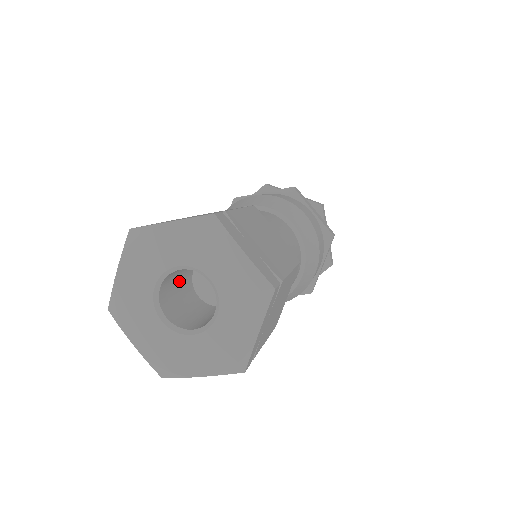
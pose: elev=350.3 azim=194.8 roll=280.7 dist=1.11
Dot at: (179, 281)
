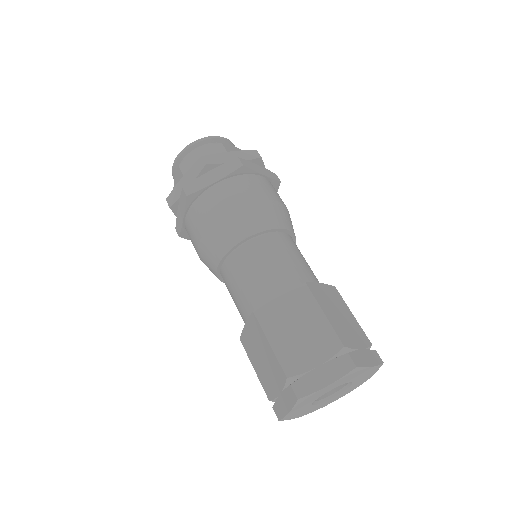
Dot at: occluded
